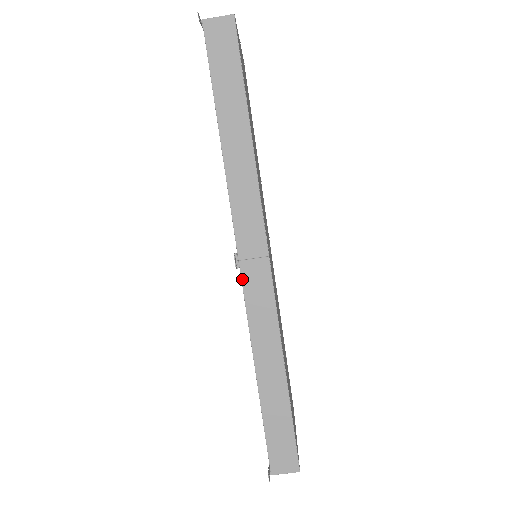
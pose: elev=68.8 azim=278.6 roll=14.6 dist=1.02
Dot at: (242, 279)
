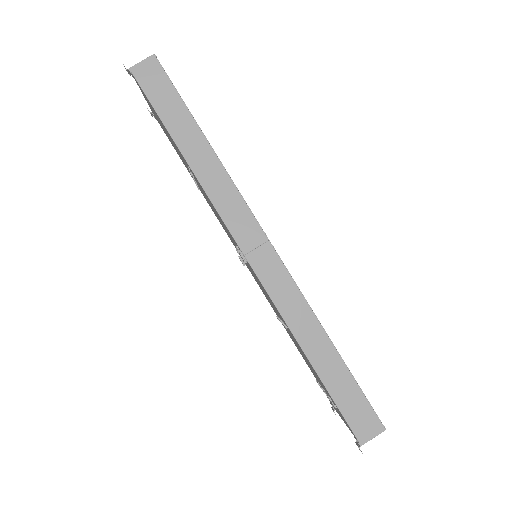
Dot at: (254, 271)
